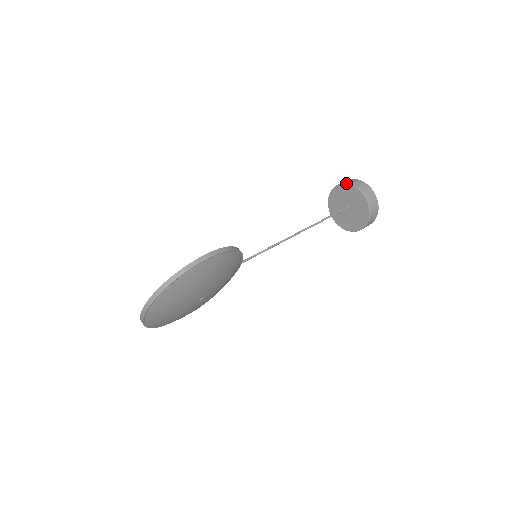
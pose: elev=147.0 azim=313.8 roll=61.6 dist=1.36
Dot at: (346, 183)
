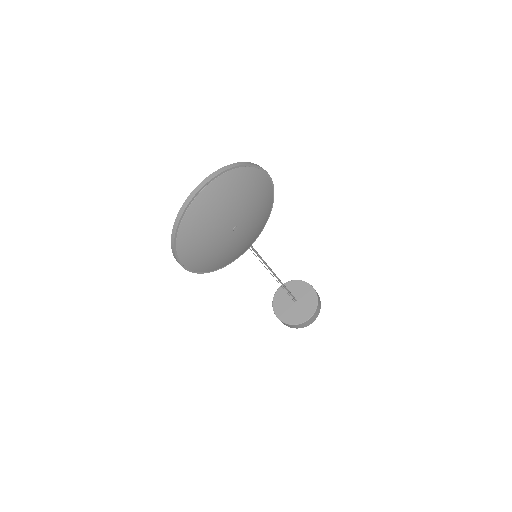
Dot at: occluded
